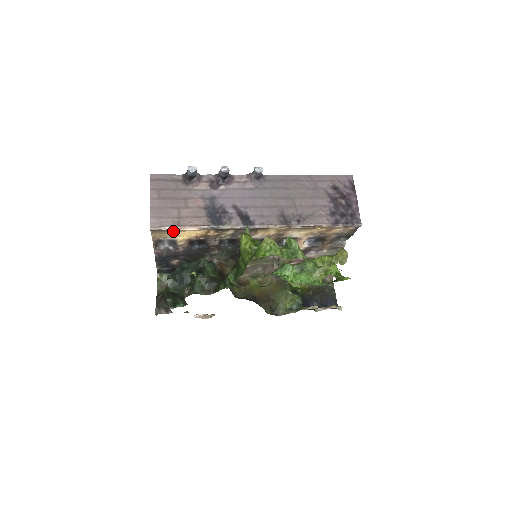
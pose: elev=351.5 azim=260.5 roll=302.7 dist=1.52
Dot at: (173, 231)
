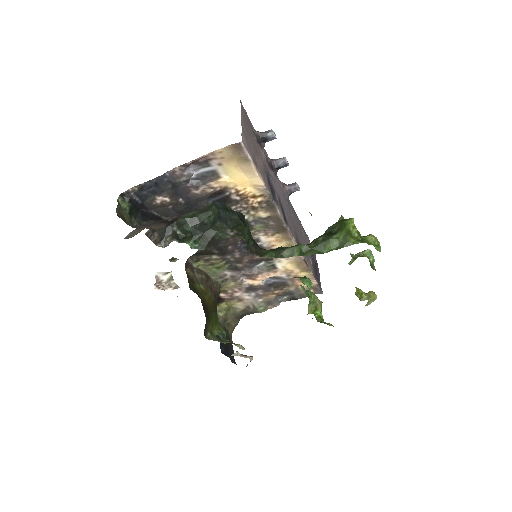
Dot at: (242, 165)
